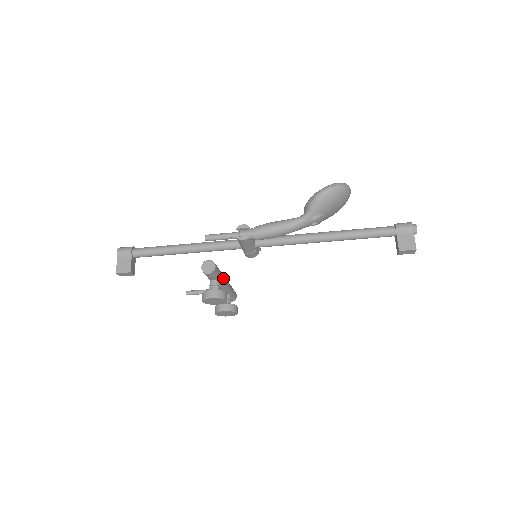
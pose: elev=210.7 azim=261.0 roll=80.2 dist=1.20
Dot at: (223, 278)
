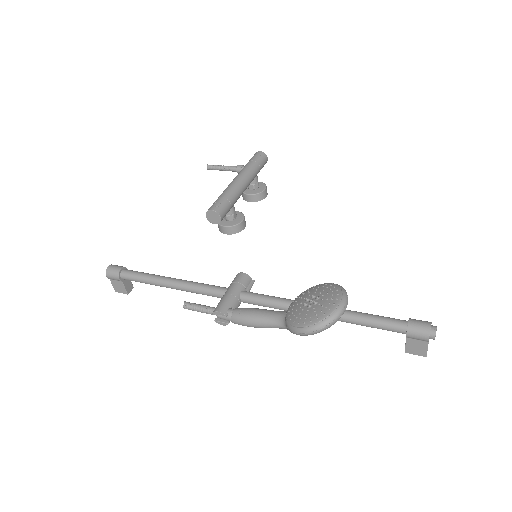
Dot at: (238, 197)
